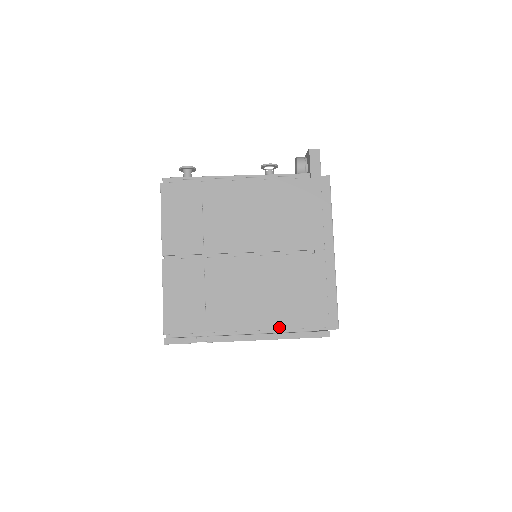
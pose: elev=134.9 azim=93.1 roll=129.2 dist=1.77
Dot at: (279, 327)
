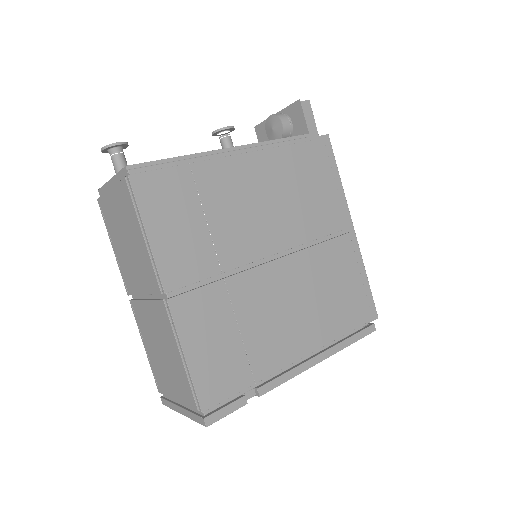
Dot at: (330, 340)
